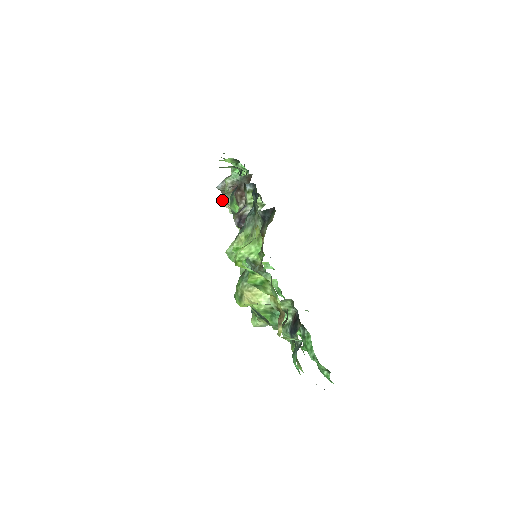
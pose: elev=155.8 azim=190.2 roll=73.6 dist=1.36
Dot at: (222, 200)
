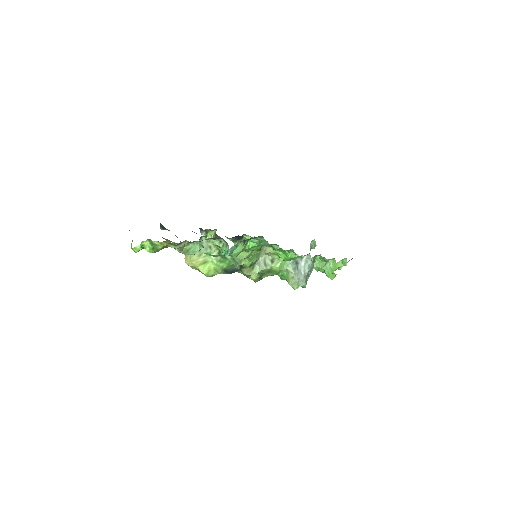
Dot at: occluded
